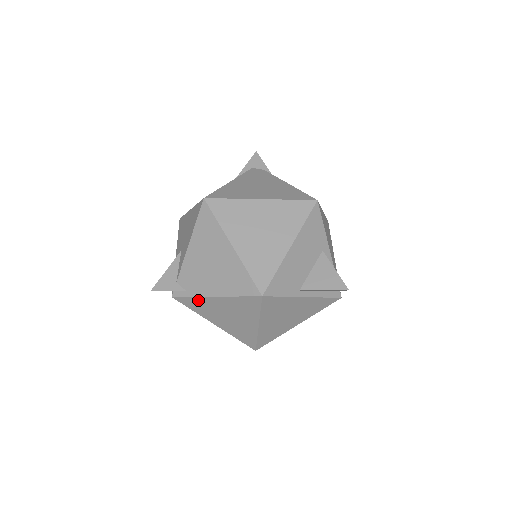
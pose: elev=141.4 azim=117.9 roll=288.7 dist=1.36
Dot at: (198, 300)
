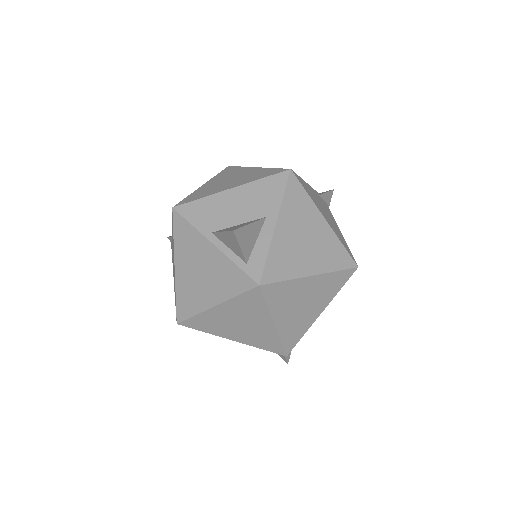
Dot at: occluded
